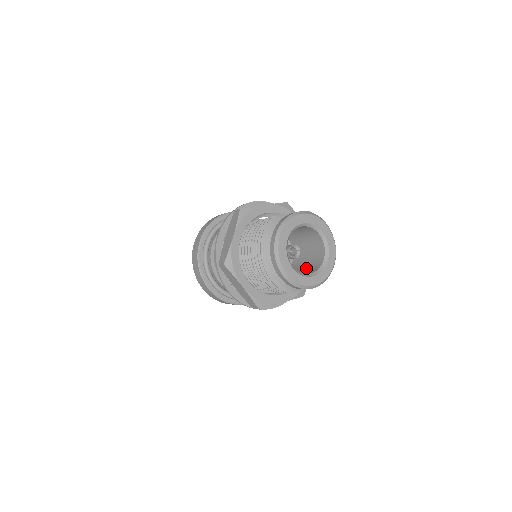
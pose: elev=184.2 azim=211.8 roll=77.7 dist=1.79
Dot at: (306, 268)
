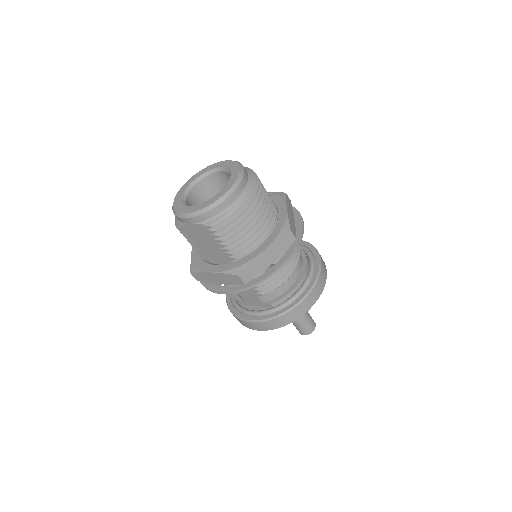
Dot at: occluded
